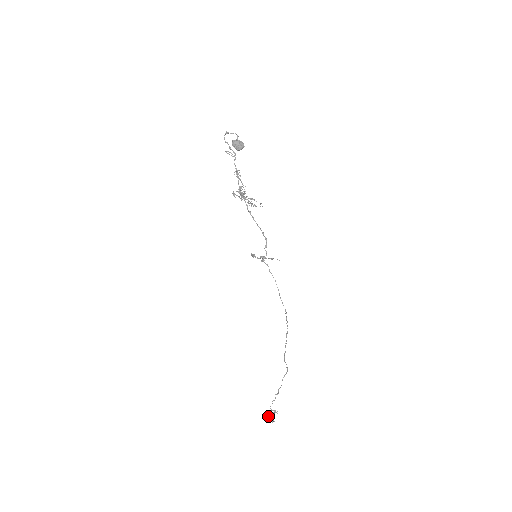
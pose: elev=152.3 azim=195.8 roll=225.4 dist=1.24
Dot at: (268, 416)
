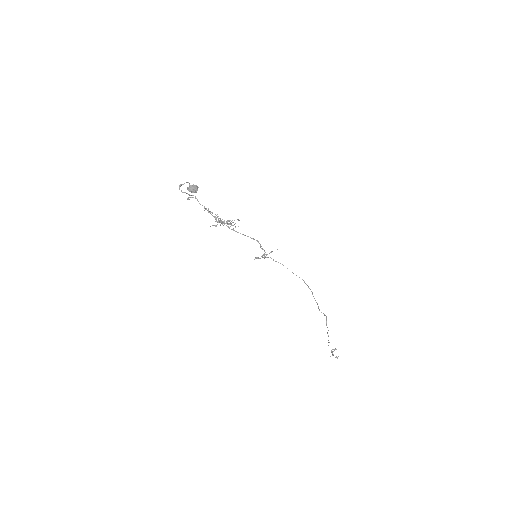
Dot at: occluded
